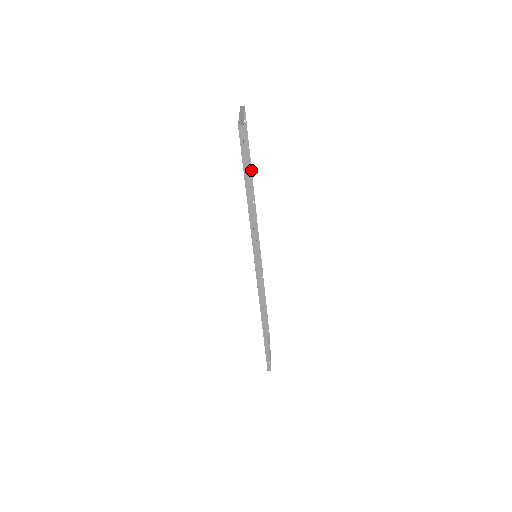
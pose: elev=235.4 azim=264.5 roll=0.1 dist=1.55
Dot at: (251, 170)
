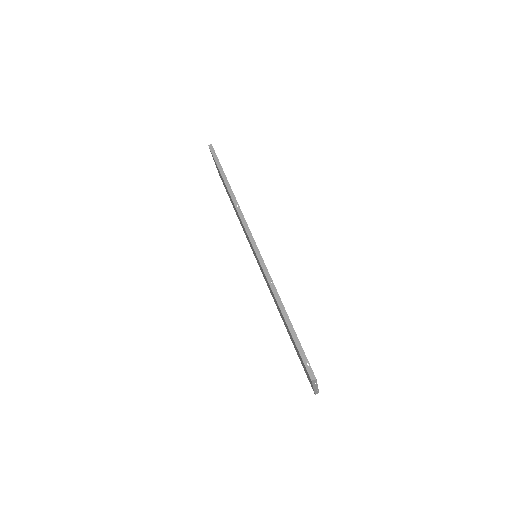
Dot at: occluded
